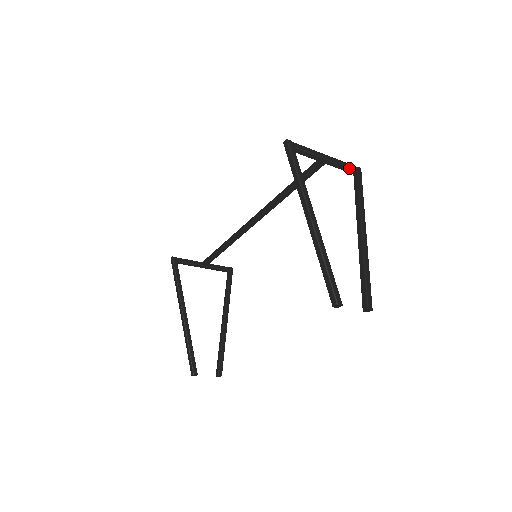
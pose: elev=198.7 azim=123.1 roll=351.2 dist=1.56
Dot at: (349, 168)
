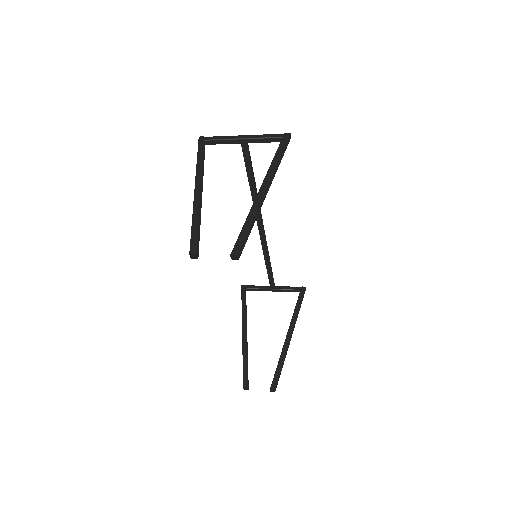
Dot at: (272, 138)
